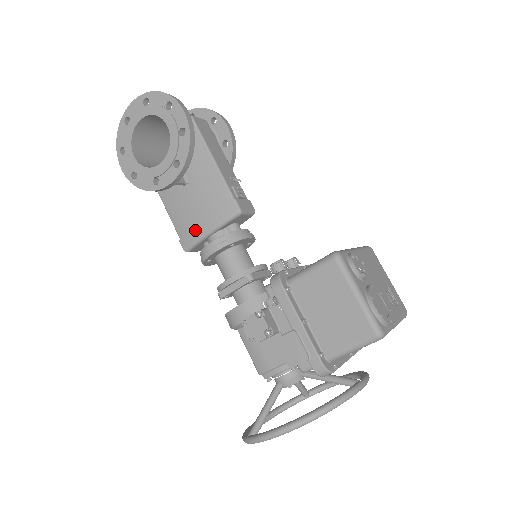
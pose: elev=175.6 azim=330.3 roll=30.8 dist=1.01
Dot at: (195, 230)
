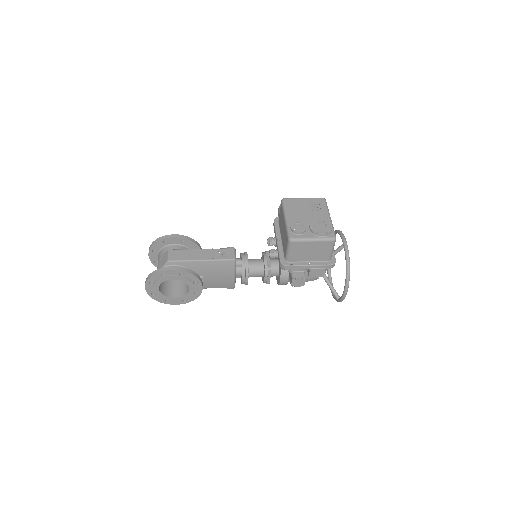
Dot at: (228, 281)
